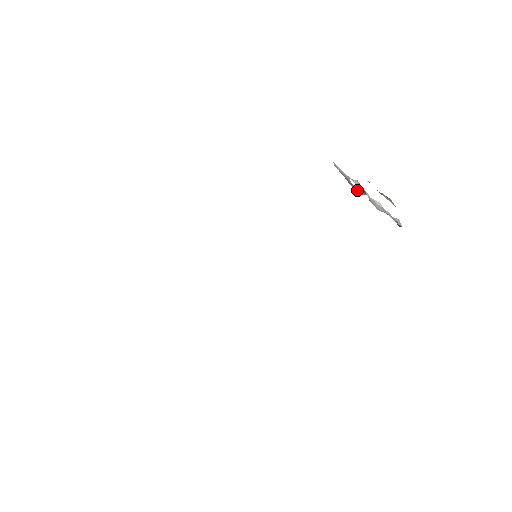
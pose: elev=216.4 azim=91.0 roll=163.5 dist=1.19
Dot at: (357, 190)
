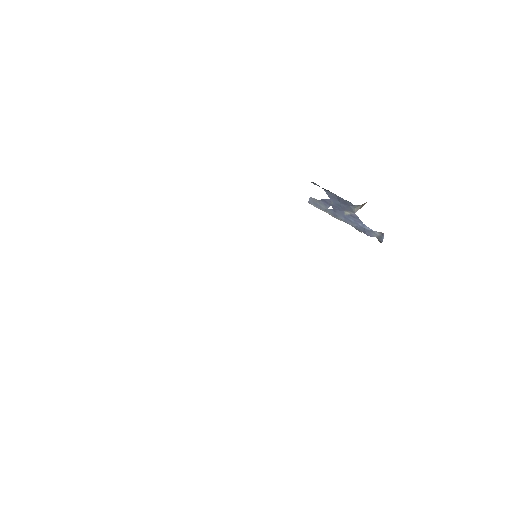
Dot at: (331, 205)
